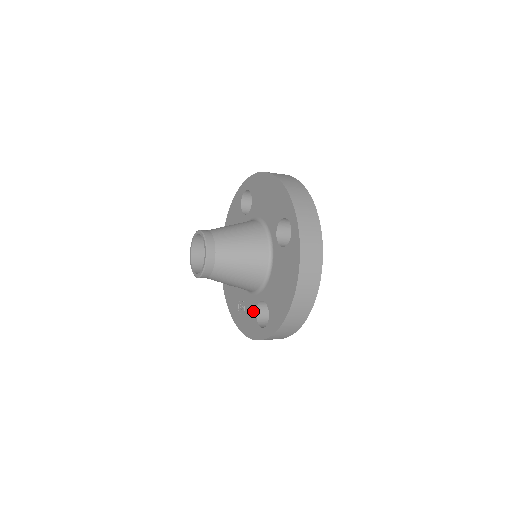
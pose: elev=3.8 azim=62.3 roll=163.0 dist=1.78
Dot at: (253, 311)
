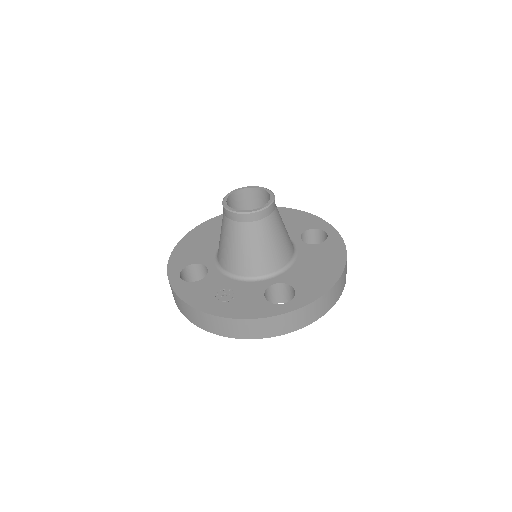
Dot at: (257, 294)
